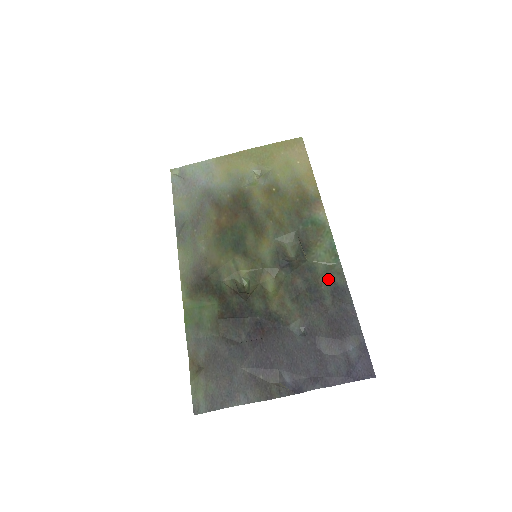
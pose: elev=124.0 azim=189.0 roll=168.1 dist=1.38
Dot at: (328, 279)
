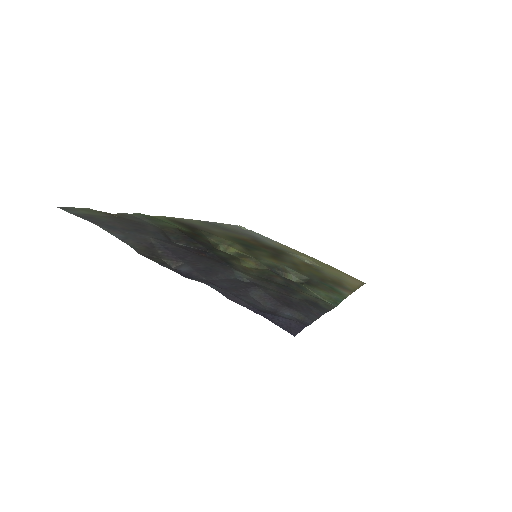
Dot at: (312, 298)
